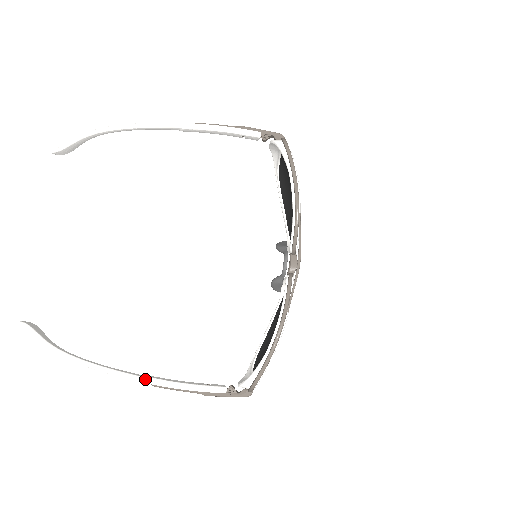
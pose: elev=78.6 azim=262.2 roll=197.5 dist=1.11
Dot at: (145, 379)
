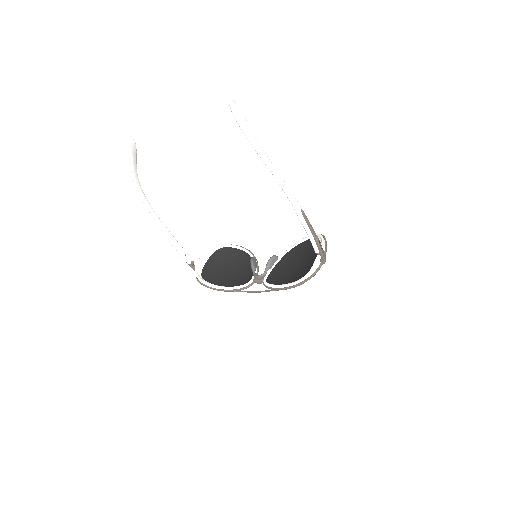
Dot at: (163, 231)
